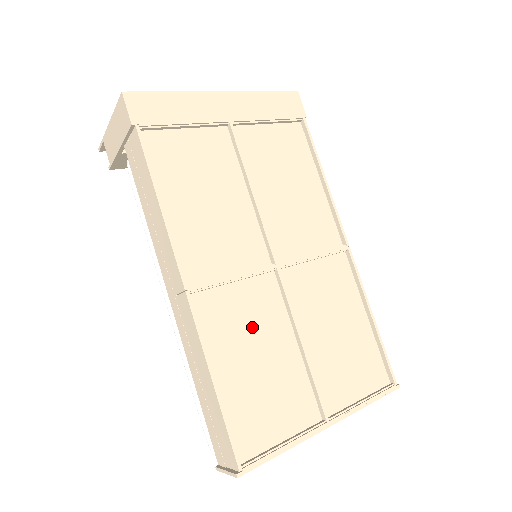
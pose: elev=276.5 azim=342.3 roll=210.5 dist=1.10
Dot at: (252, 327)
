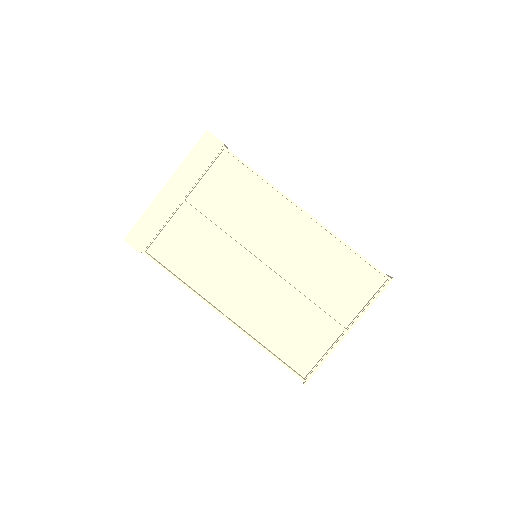
Dot at: (271, 308)
